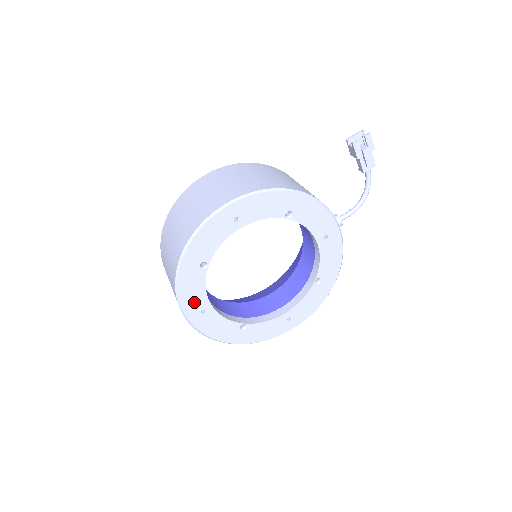
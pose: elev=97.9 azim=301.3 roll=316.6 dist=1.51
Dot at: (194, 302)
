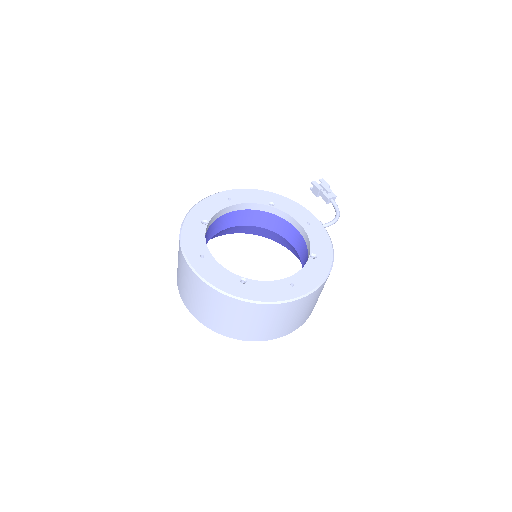
Dot at: (195, 247)
